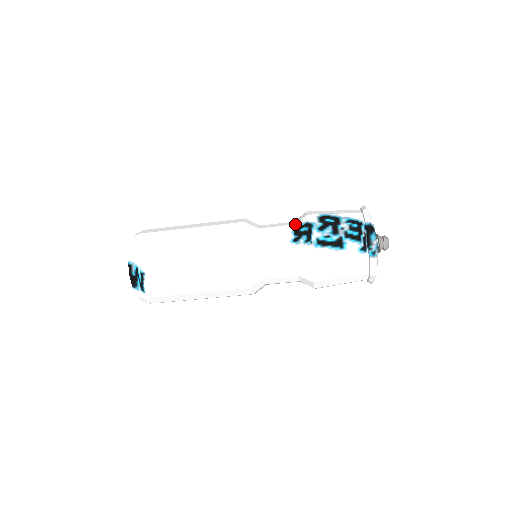
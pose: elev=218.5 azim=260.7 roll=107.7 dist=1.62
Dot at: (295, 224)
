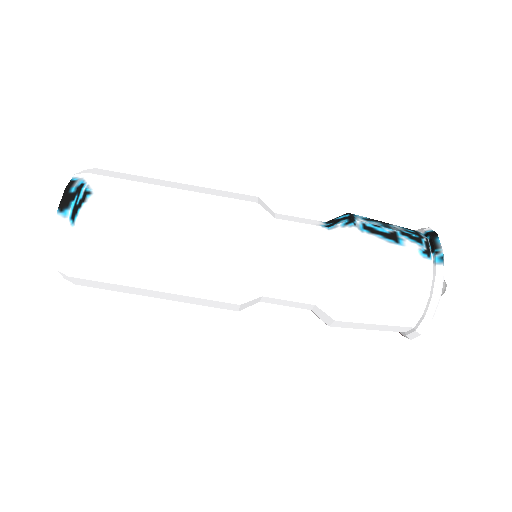
Dot at: occluded
